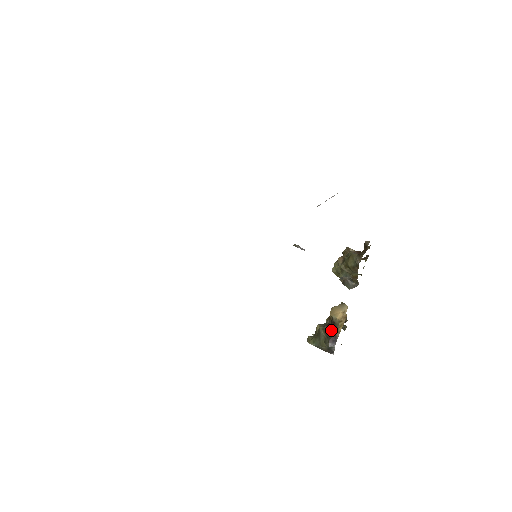
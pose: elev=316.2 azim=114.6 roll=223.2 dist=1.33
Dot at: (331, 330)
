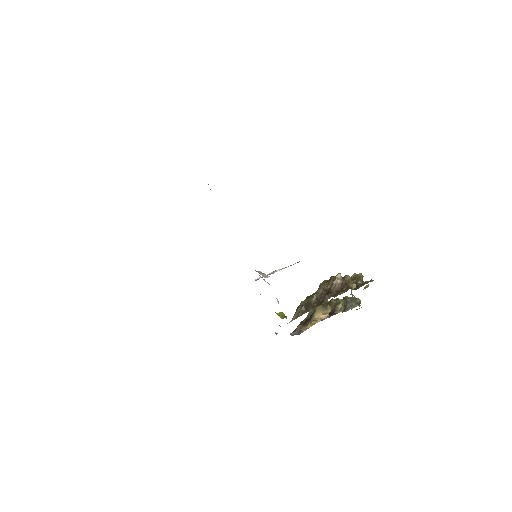
Dot at: (305, 322)
